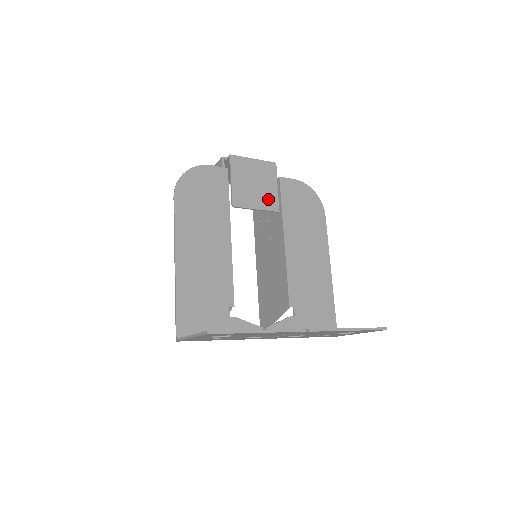
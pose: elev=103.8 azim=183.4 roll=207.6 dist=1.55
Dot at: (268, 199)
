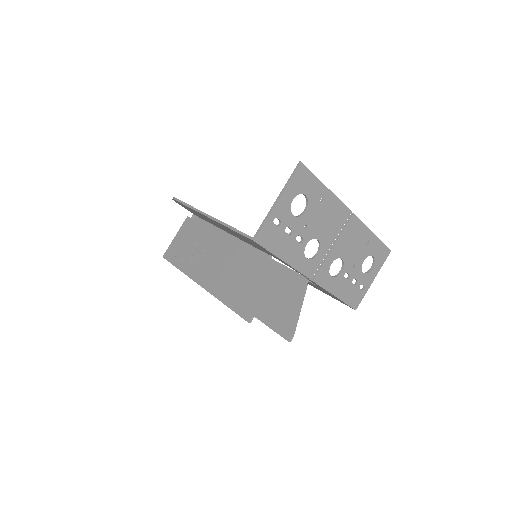
Dot at: occluded
